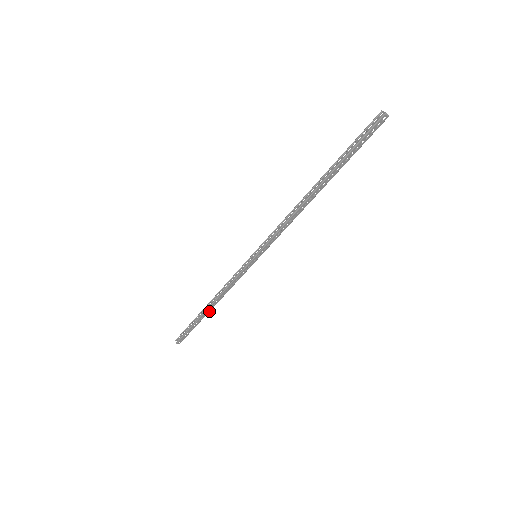
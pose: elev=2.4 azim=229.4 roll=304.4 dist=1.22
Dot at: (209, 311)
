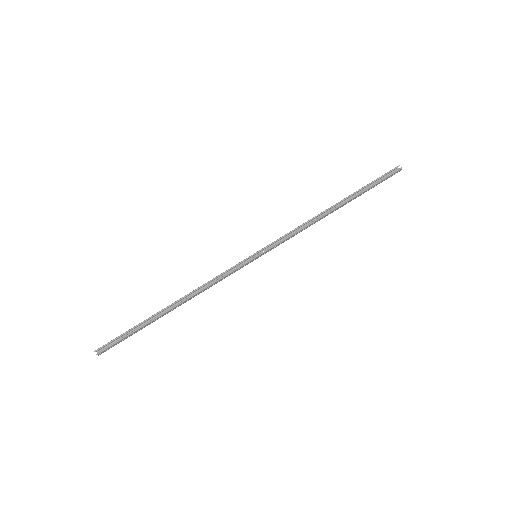
Dot at: (168, 312)
